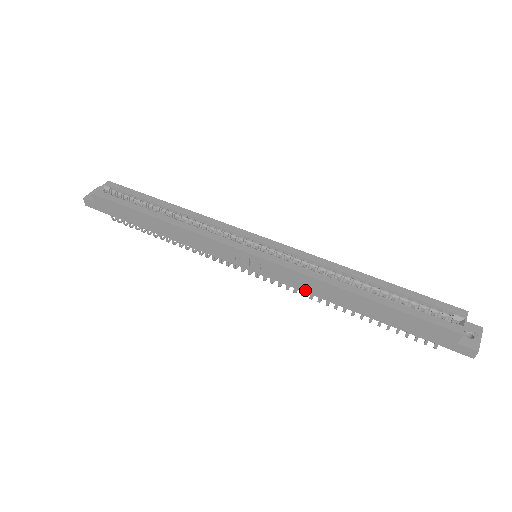
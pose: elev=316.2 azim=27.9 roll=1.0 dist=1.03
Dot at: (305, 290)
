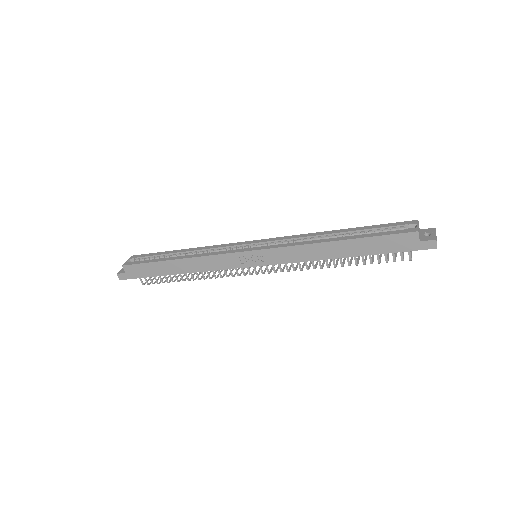
Dot at: (299, 260)
